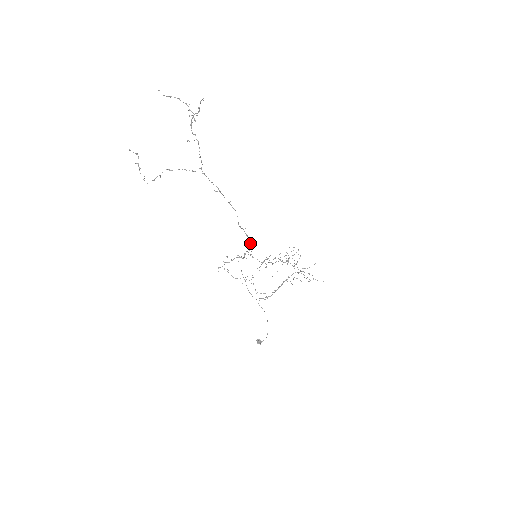
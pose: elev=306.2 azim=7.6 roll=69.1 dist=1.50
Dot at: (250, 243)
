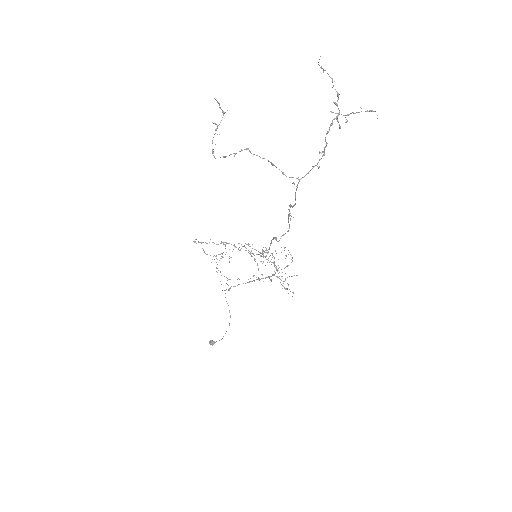
Dot at: occluded
